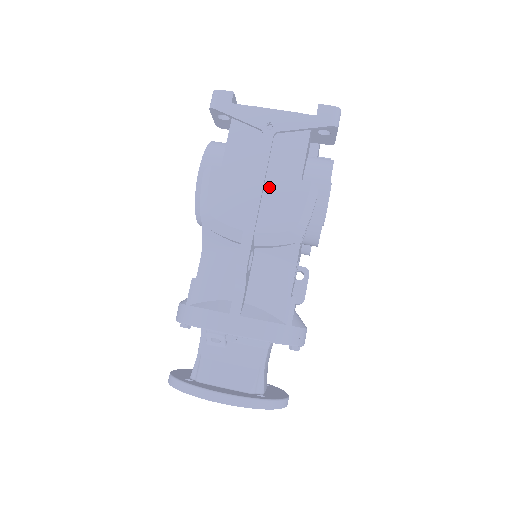
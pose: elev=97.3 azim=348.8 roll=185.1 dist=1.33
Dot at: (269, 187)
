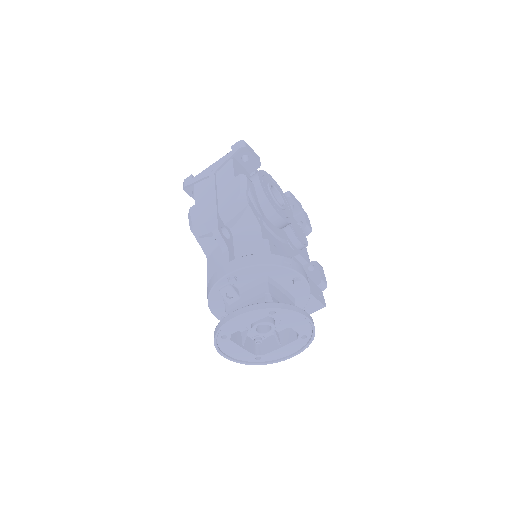
Dot at: (220, 193)
